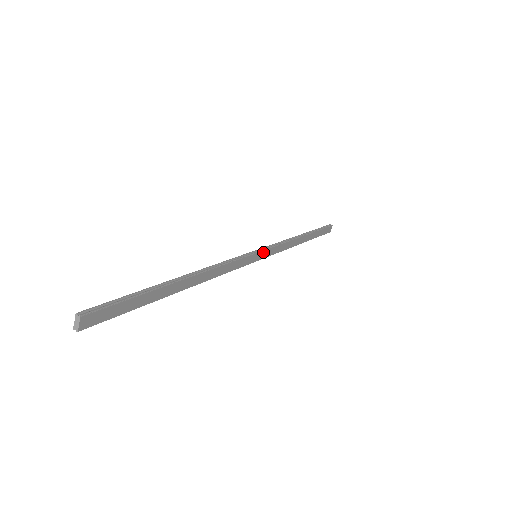
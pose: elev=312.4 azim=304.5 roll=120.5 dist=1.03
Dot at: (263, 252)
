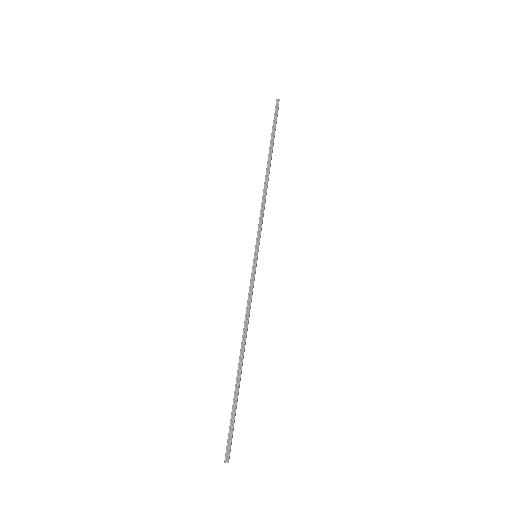
Dot at: (258, 247)
